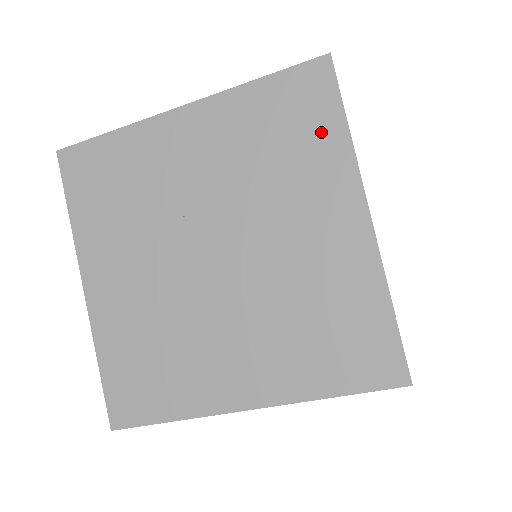
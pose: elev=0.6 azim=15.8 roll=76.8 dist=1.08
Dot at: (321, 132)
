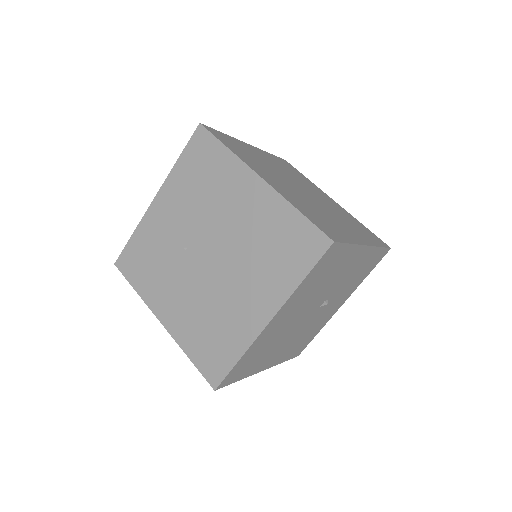
Dot at: (217, 159)
